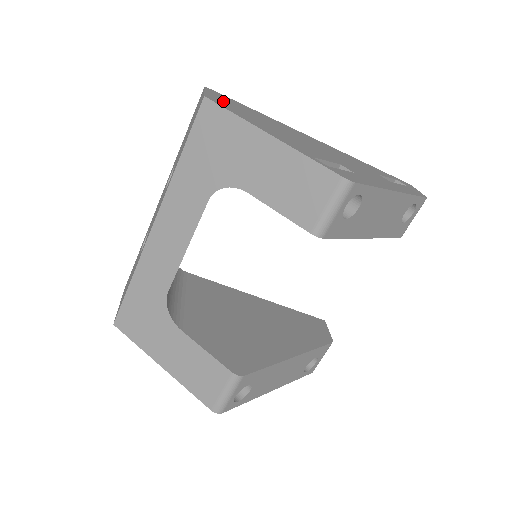
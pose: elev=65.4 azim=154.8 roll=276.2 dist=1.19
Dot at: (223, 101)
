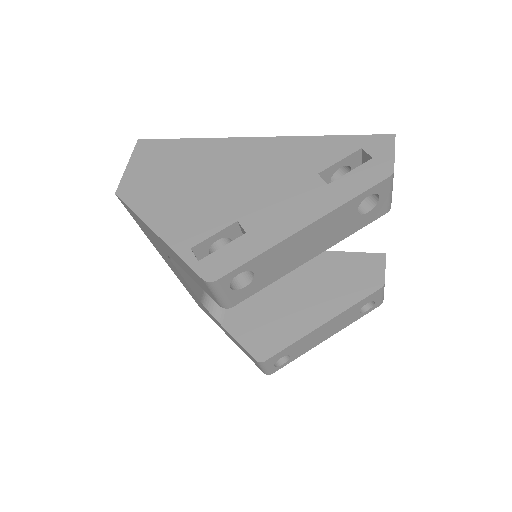
Dot at: (139, 175)
